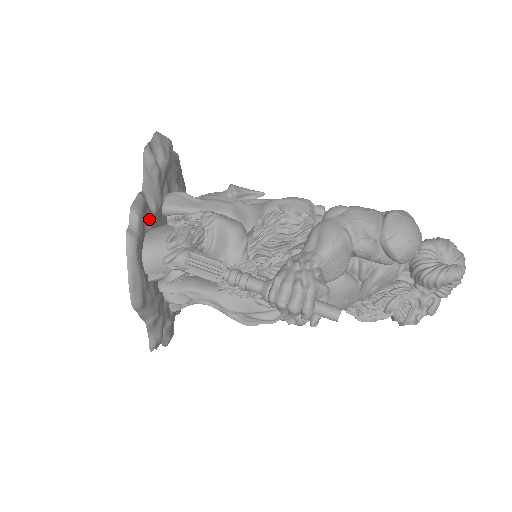
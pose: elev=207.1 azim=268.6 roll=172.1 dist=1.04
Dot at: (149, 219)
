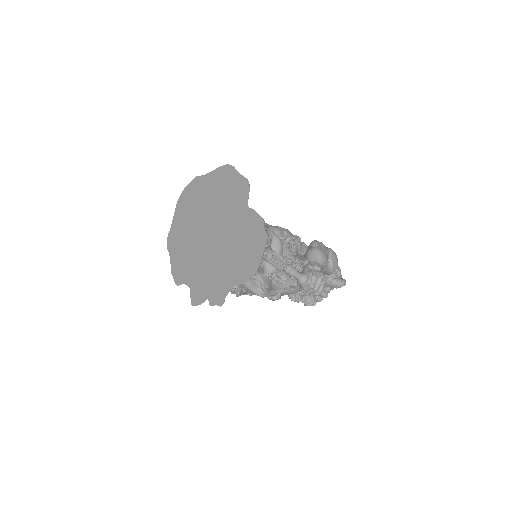
Dot at: occluded
